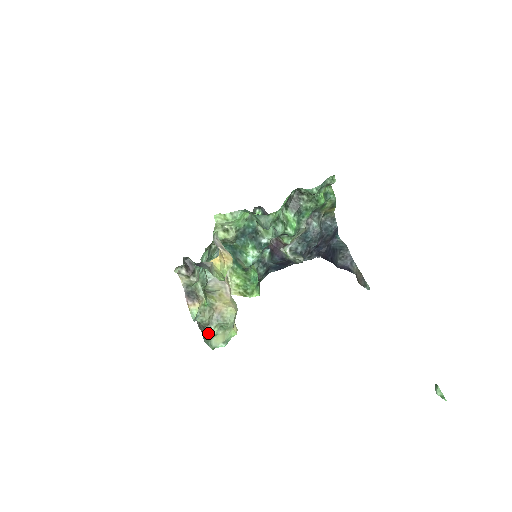
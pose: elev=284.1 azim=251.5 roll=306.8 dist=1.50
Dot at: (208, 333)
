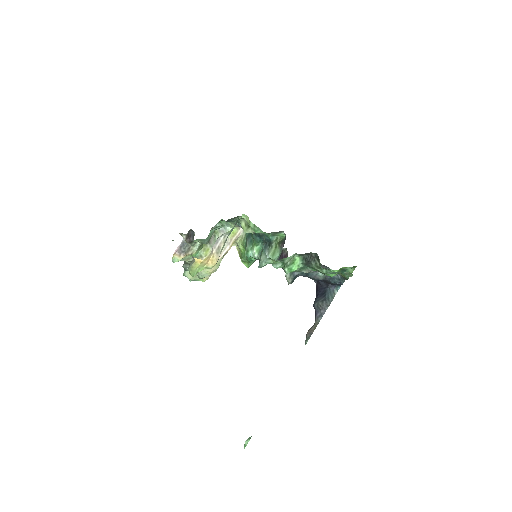
Dot at: (185, 268)
